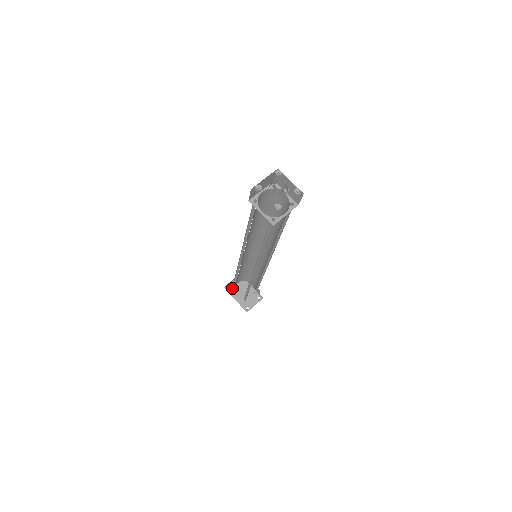
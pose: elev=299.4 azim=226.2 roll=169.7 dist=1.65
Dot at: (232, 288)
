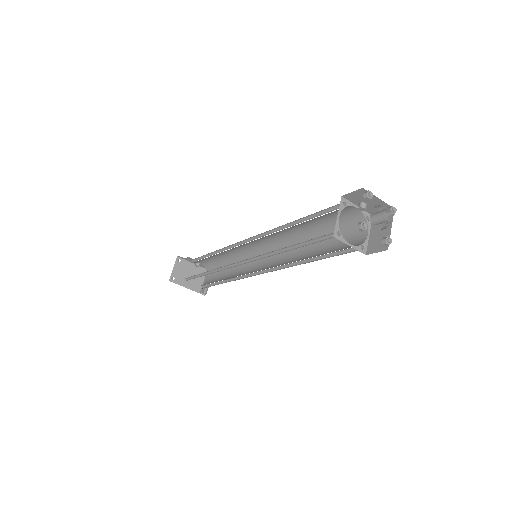
Dot at: (177, 277)
